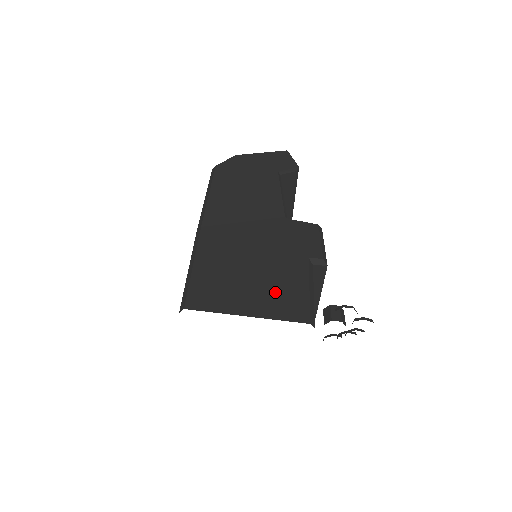
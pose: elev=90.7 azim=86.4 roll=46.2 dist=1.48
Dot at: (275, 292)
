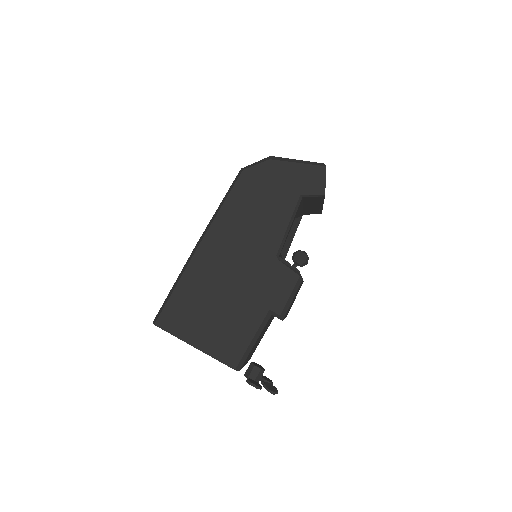
Dot at: (224, 334)
